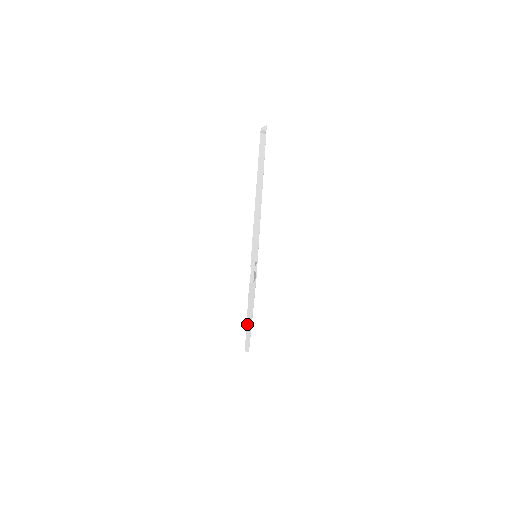
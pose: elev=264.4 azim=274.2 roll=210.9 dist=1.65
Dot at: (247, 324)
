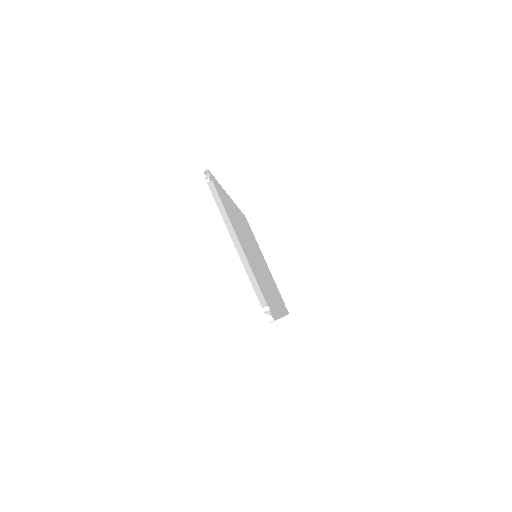
Dot at: occluded
